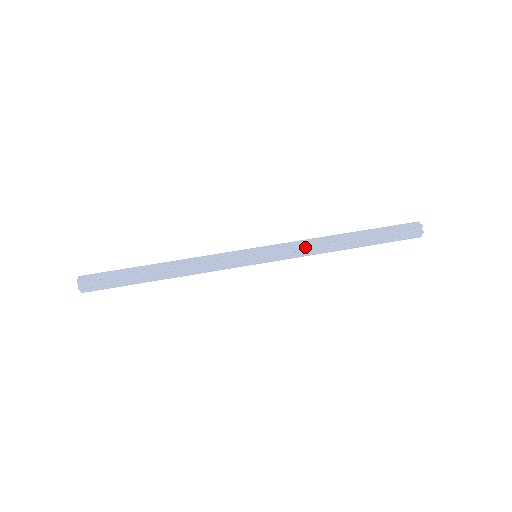
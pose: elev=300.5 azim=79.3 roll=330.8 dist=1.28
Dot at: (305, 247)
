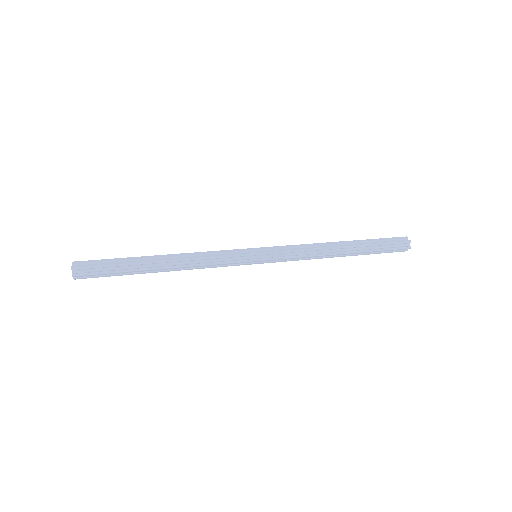
Dot at: (304, 252)
